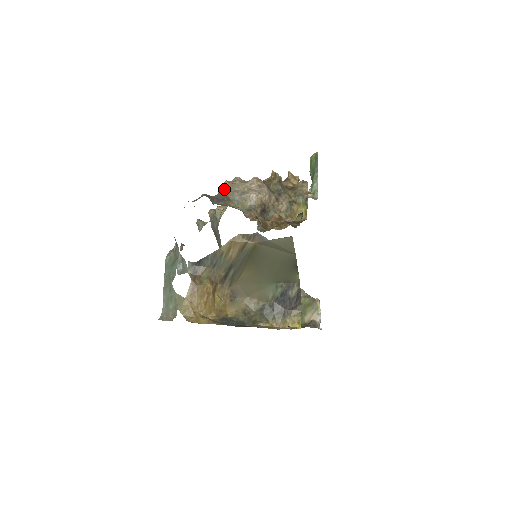
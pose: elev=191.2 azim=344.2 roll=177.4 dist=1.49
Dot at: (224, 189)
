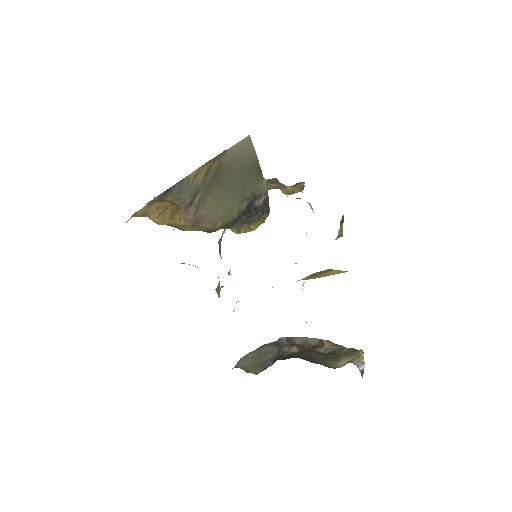
Dot at: occluded
